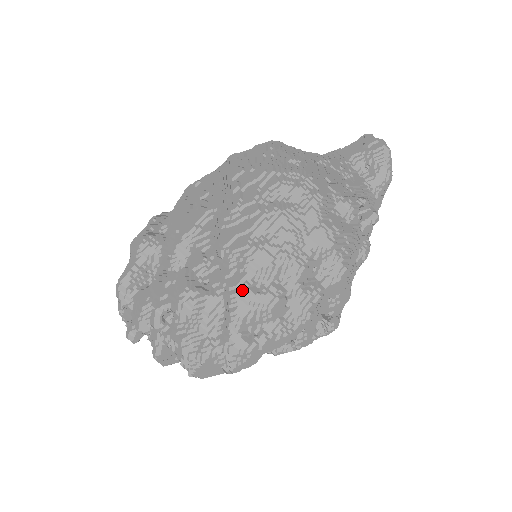
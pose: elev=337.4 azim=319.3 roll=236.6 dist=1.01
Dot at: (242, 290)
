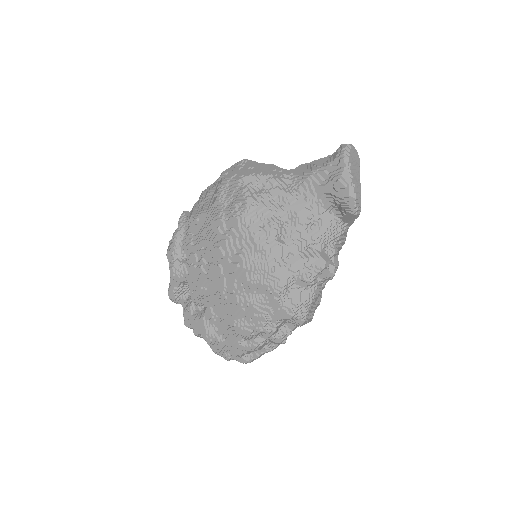
Dot at: (237, 346)
